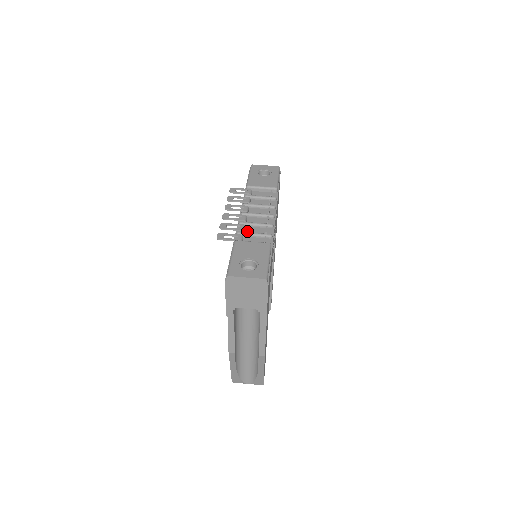
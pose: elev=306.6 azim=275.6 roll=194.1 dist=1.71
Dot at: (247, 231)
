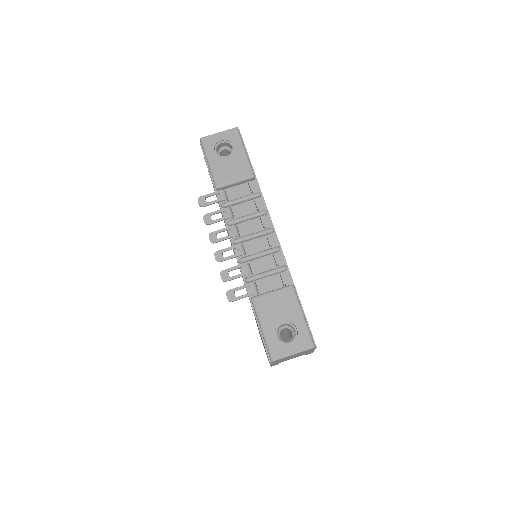
Dot at: (254, 270)
